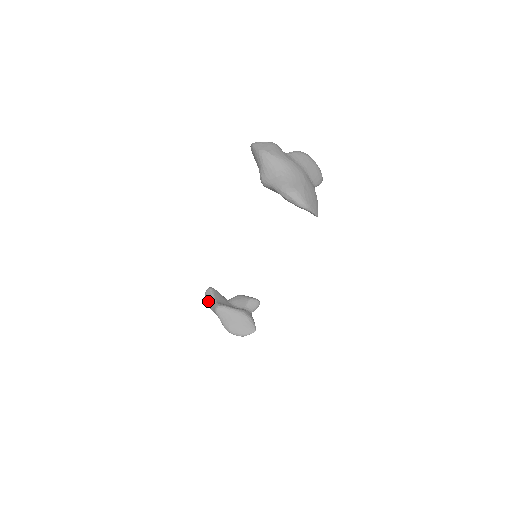
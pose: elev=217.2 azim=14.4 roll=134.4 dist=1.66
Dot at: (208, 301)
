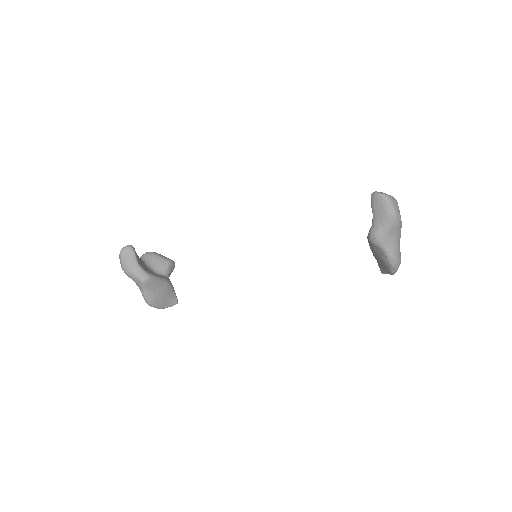
Dot at: (127, 264)
